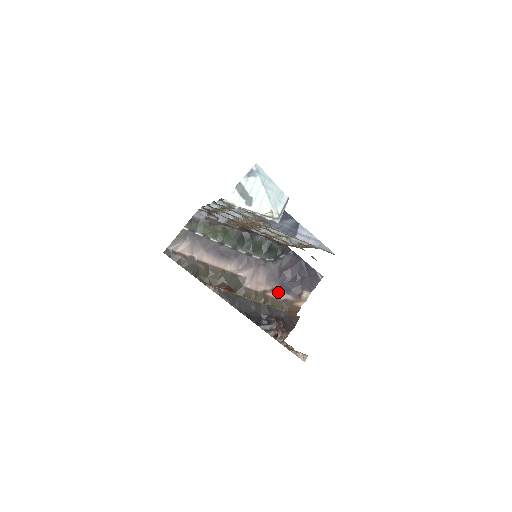
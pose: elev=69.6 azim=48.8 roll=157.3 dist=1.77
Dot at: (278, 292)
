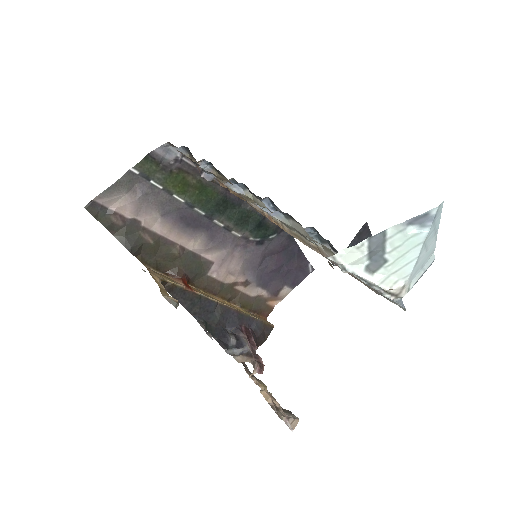
Dot at: (252, 286)
